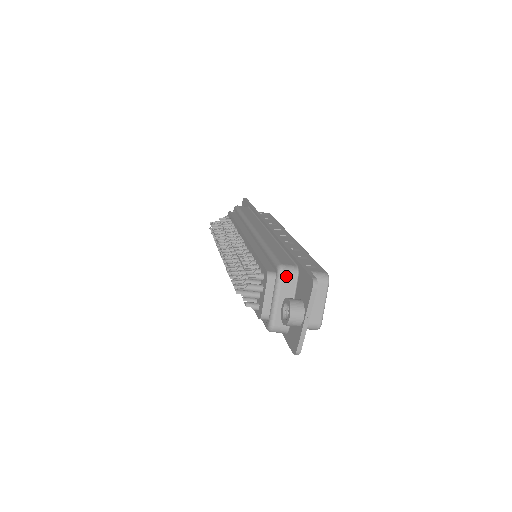
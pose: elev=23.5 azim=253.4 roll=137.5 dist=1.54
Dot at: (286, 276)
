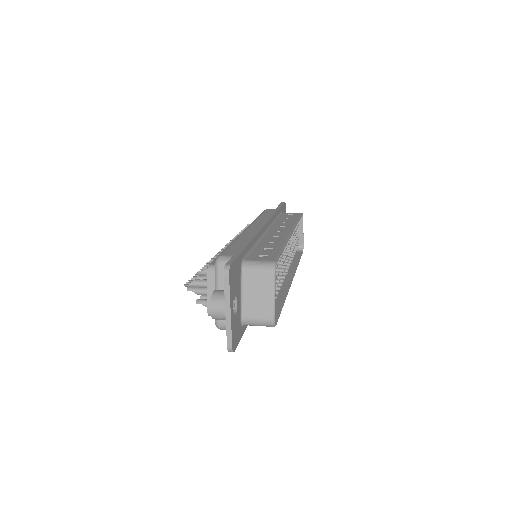
Dot at: (222, 267)
